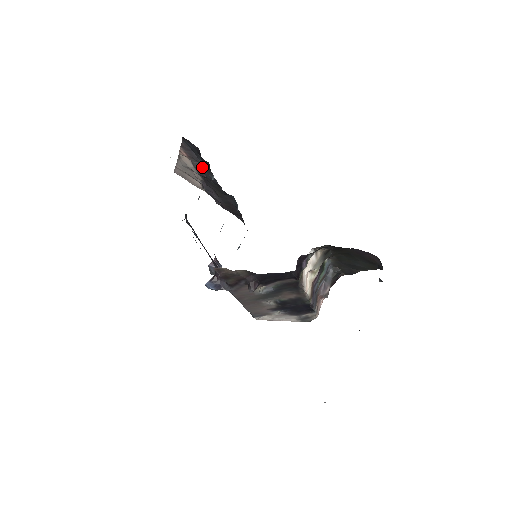
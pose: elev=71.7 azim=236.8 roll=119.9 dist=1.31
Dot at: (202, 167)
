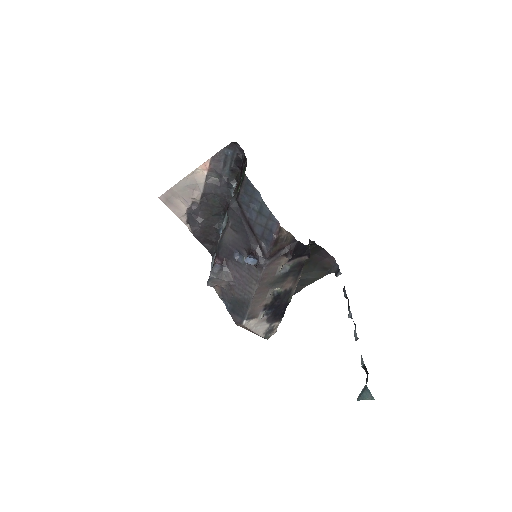
Dot at: (216, 181)
